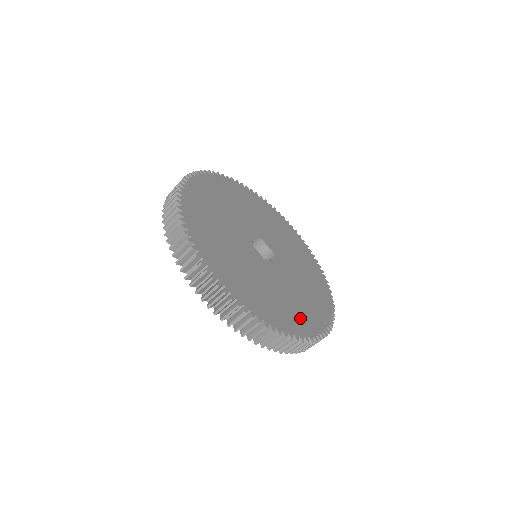
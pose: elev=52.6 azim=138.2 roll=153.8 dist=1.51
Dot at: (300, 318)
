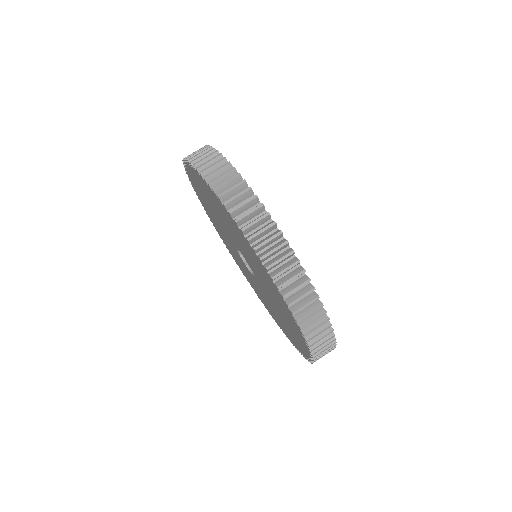
Dot at: occluded
